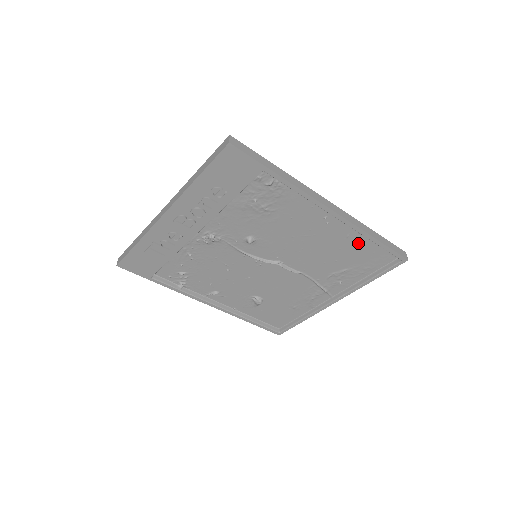
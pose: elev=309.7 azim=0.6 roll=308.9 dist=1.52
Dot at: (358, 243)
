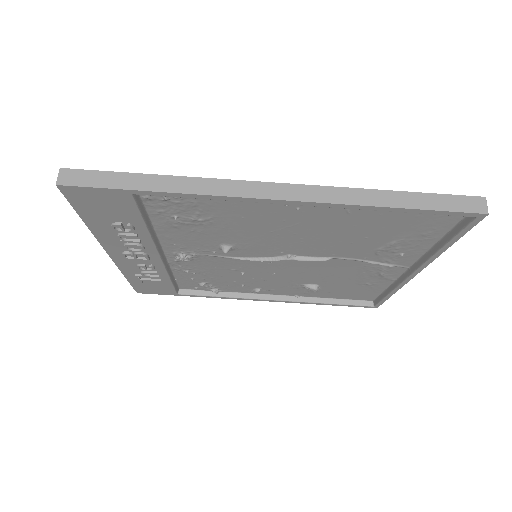
Dot at: (375, 214)
